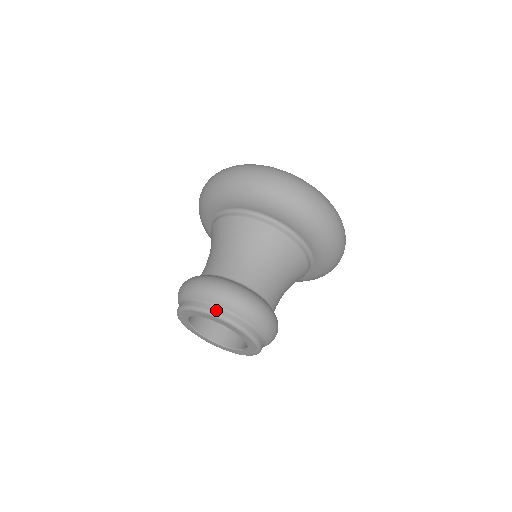
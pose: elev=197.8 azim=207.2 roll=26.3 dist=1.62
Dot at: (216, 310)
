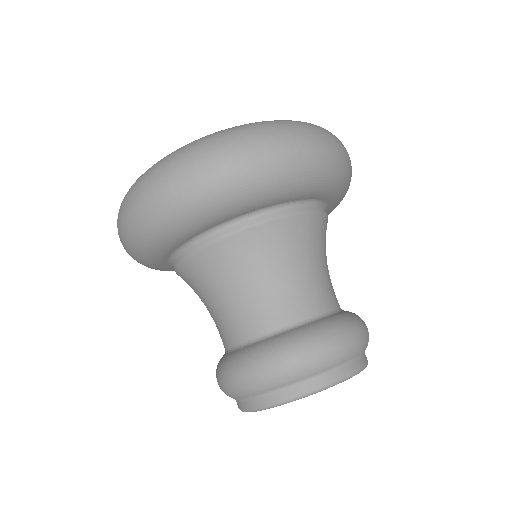
Dot at: (284, 395)
